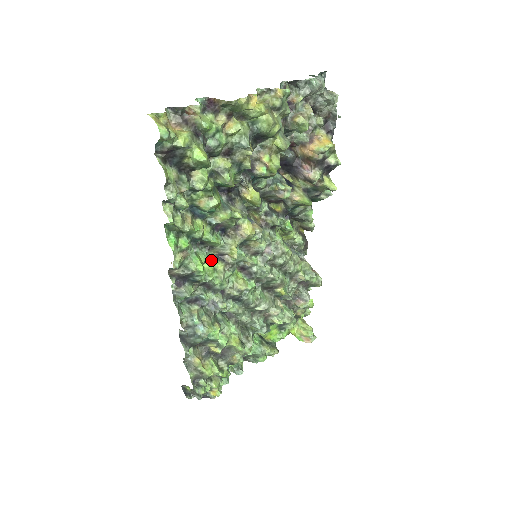
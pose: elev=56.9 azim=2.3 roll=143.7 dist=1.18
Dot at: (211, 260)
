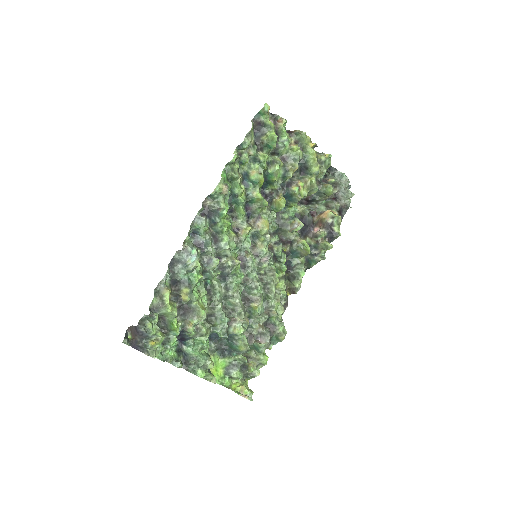
Dot at: (230, 223)
